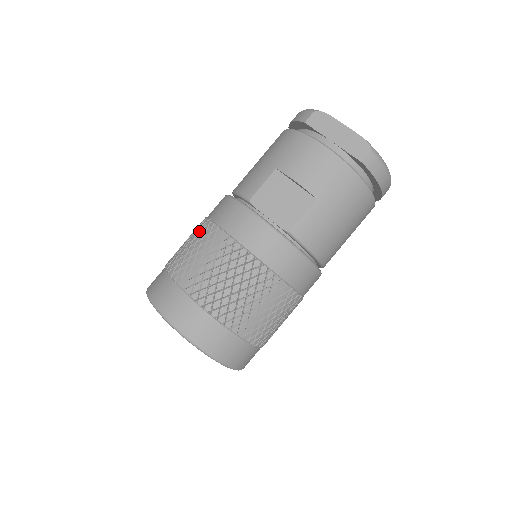
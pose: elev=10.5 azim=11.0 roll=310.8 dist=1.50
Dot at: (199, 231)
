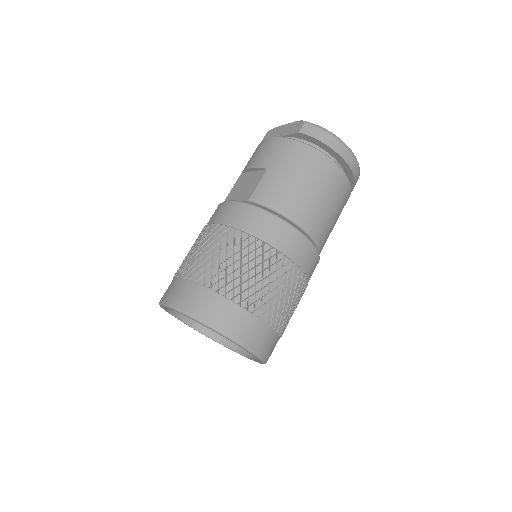
Dot at: occluded
